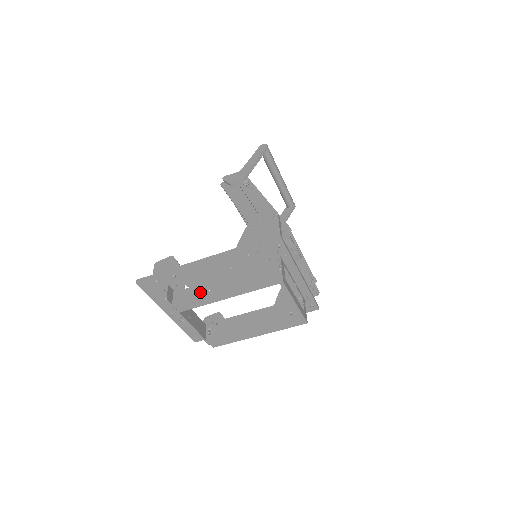
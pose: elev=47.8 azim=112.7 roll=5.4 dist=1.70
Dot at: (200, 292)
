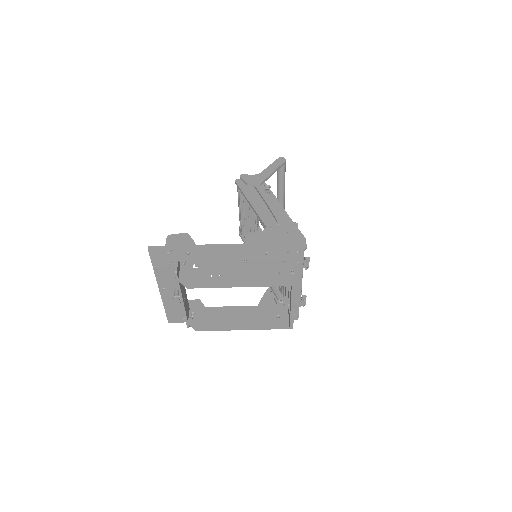
Dot at: (210, 275)
